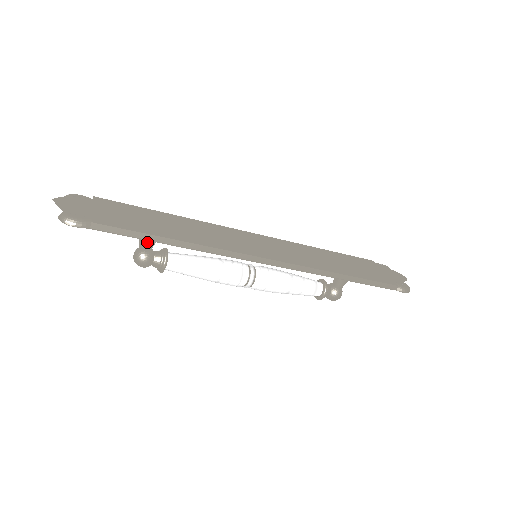
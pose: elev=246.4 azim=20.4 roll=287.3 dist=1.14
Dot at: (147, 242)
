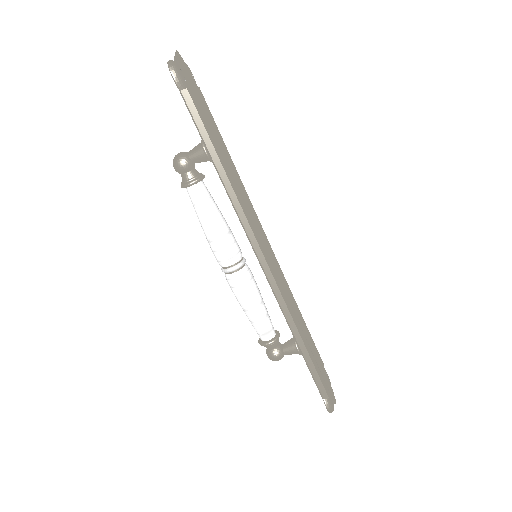
Dot at: (200, 153)
